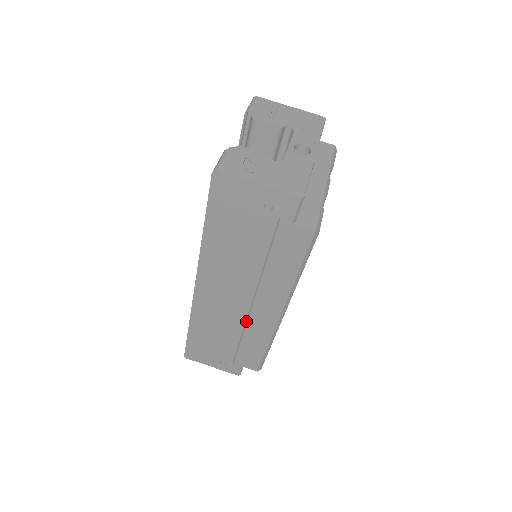
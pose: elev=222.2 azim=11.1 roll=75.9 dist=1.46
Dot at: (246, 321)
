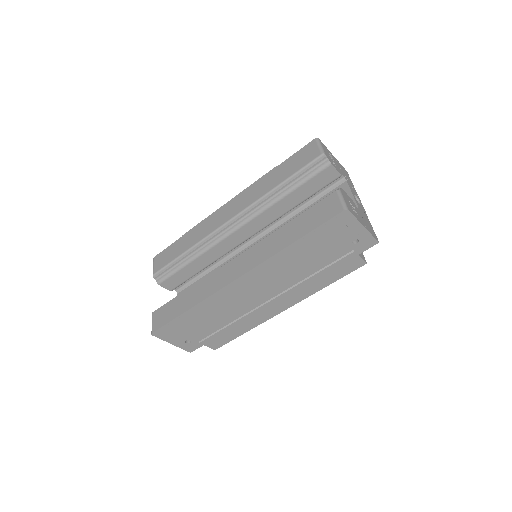
Dot at: (251, 311)
